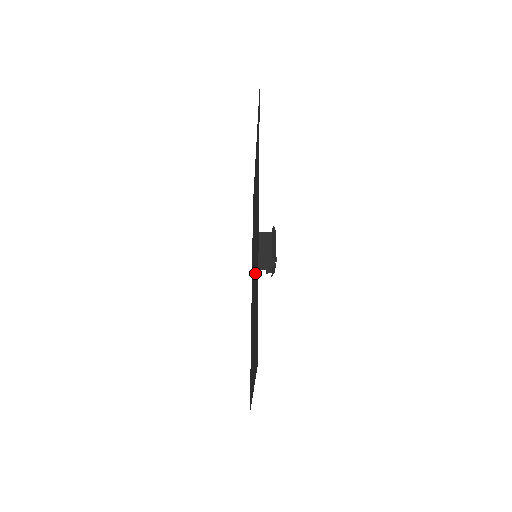
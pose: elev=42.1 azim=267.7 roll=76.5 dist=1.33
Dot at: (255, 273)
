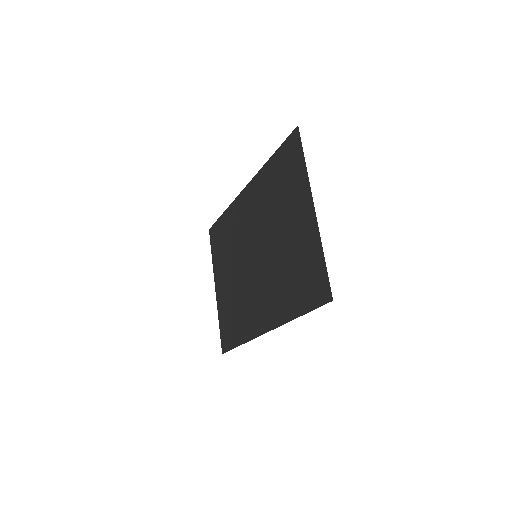
Dot at: (246, 291)
